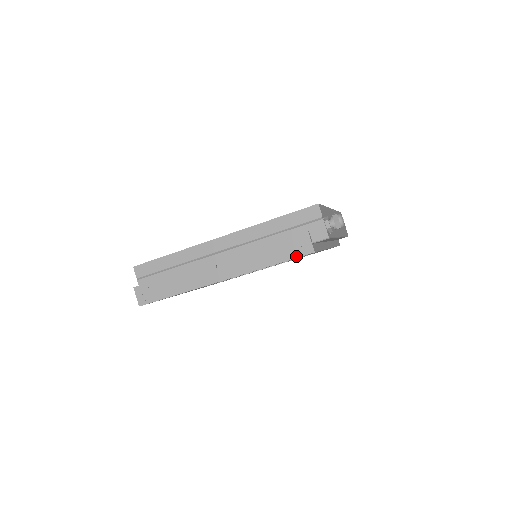
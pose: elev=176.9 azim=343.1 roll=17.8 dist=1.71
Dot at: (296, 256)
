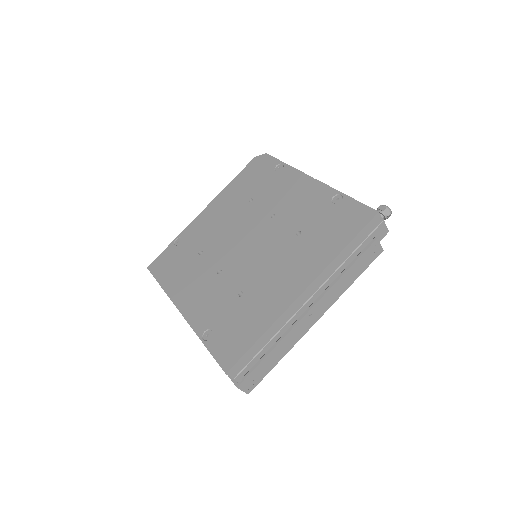
Dot at: (371, 262)
